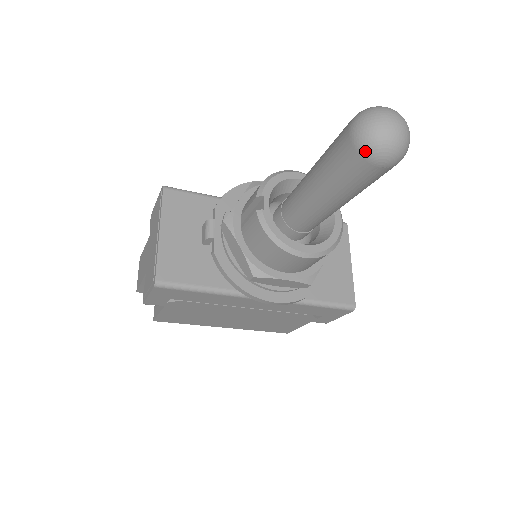
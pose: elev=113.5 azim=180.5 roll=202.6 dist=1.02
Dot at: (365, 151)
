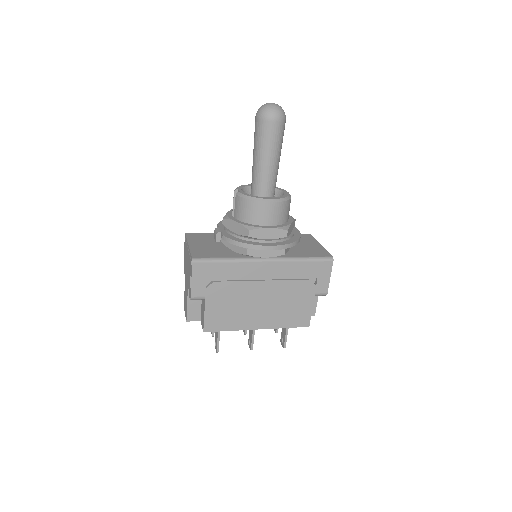
Dot at: (264, 117)
